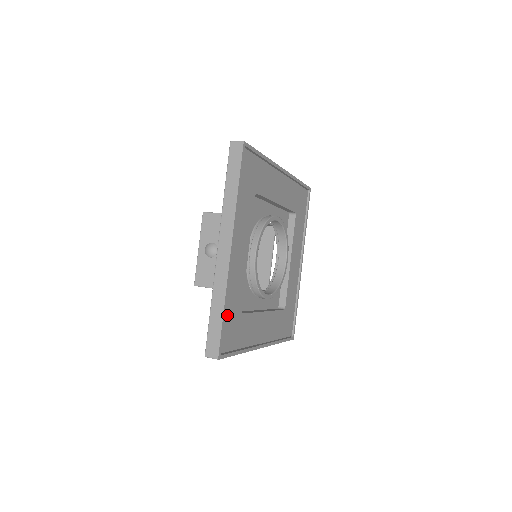
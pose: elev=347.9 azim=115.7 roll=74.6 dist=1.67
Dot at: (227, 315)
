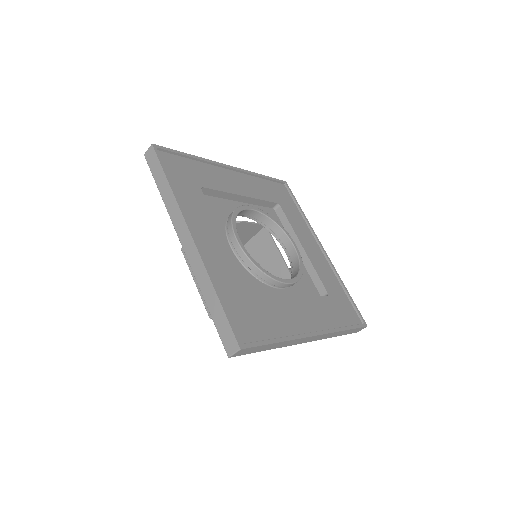
Dot at: (228, 302)
